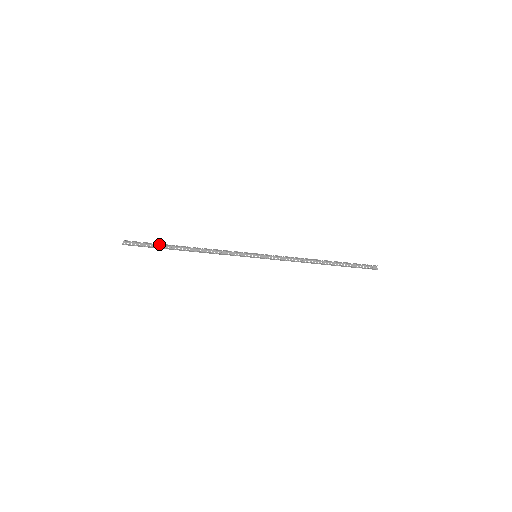
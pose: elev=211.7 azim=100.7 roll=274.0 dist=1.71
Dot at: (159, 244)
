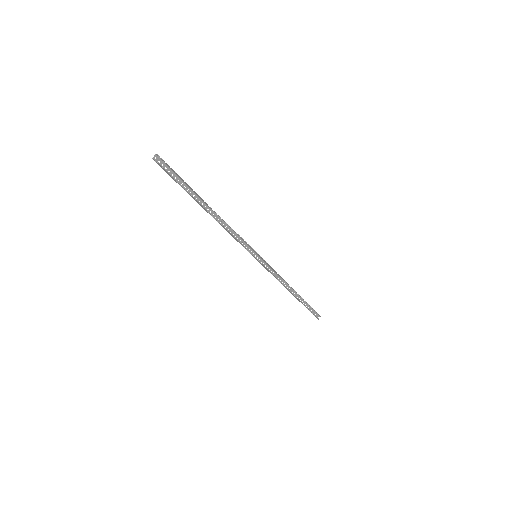
Dot at: occluded
